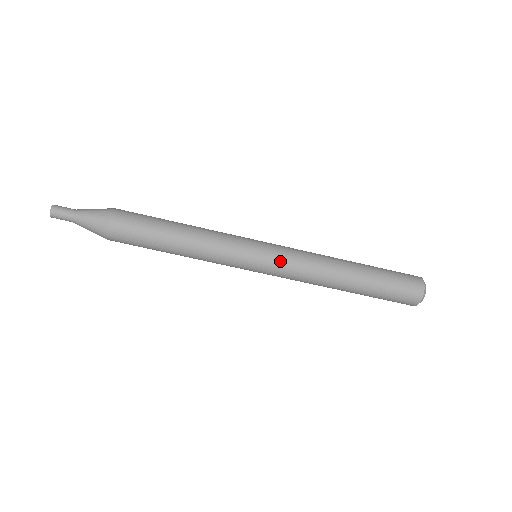
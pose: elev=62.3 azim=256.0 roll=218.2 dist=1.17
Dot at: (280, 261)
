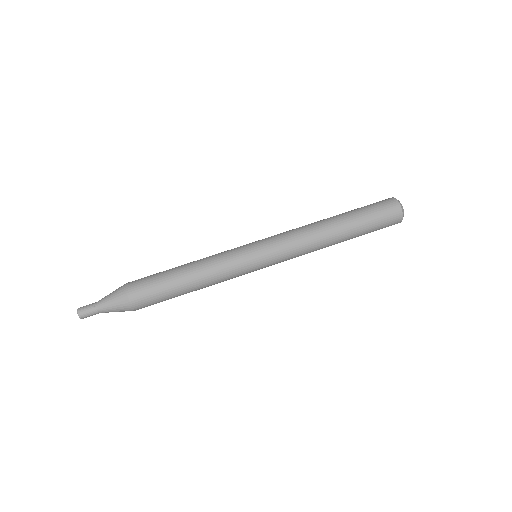
Dot at: (274, 241)
